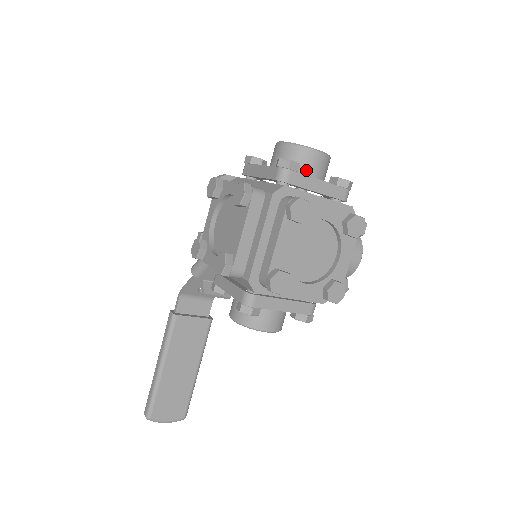
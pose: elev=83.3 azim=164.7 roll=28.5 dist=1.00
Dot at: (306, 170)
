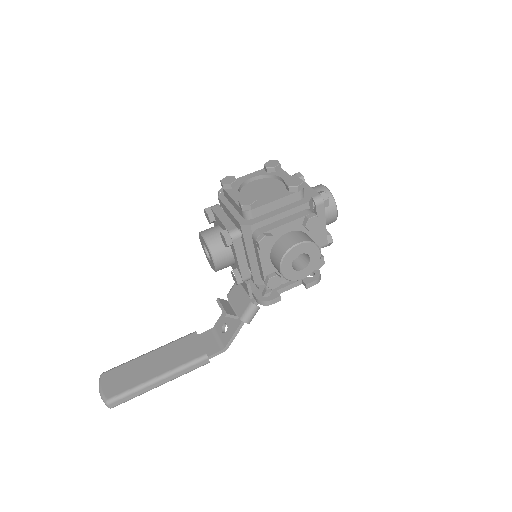
Dot at: occluded
